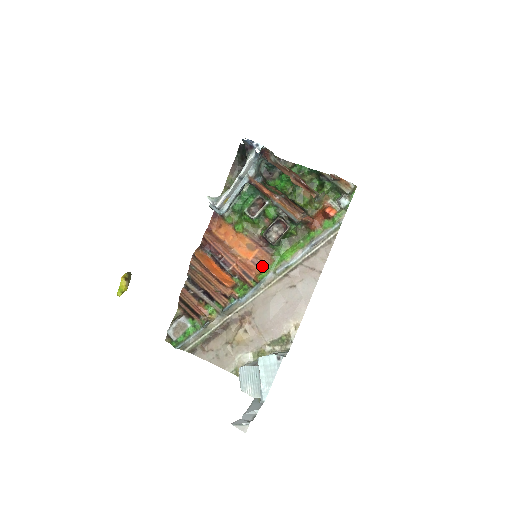
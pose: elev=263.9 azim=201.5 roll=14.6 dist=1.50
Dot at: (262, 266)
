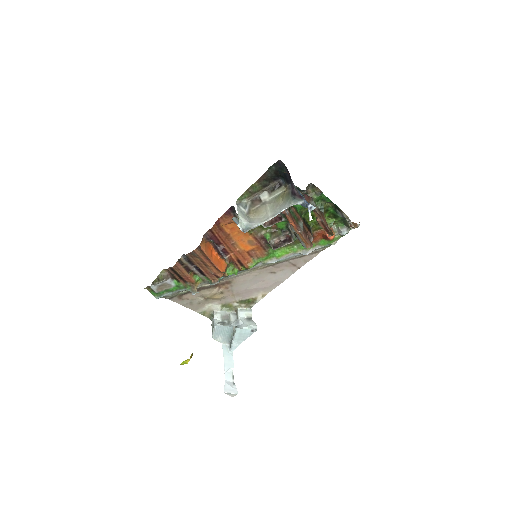
Dot at: (255, 257)
